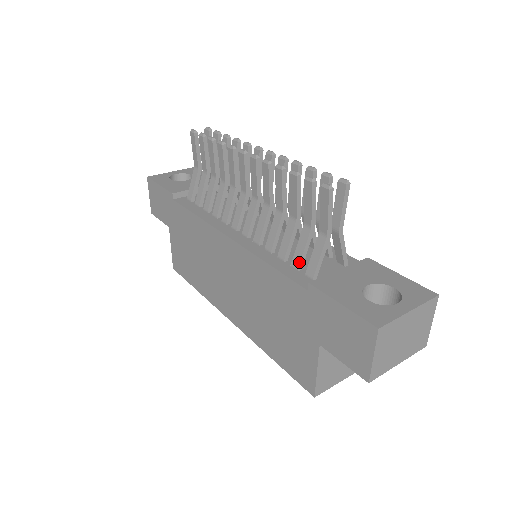
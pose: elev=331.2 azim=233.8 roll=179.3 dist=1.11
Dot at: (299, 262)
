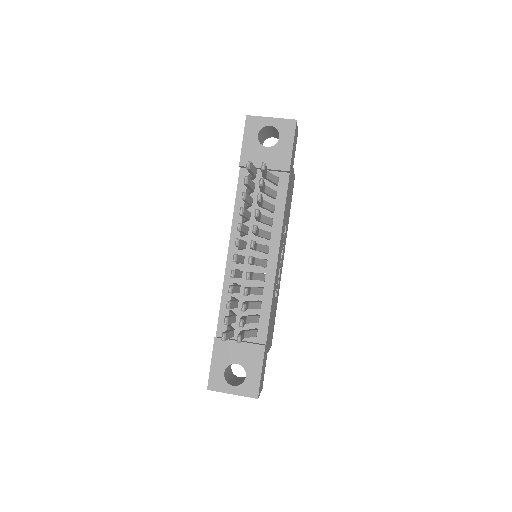
Dot at: occluded
